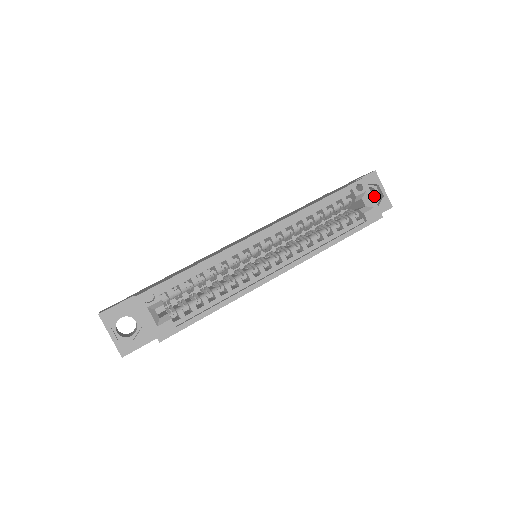
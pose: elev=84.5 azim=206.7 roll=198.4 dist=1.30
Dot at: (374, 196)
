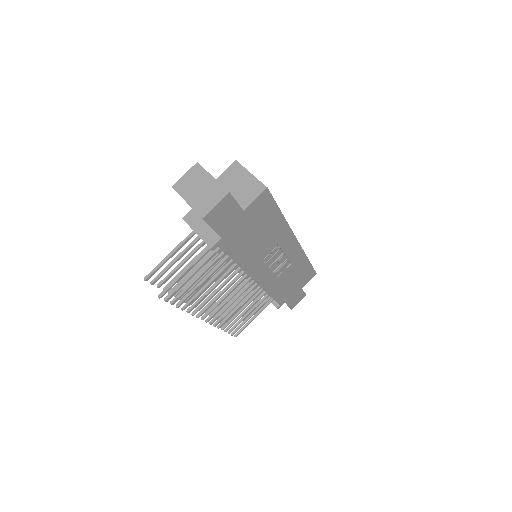
Dot at: occluded
